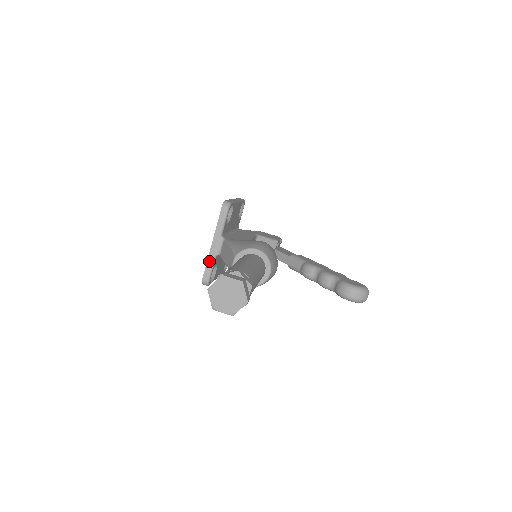
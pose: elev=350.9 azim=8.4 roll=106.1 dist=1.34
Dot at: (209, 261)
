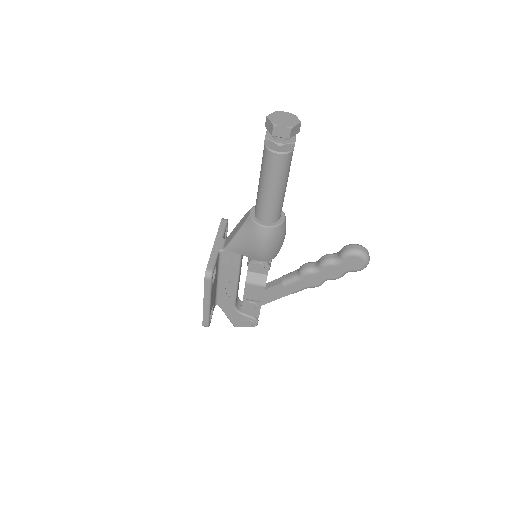
Dot at: (212, 255)
